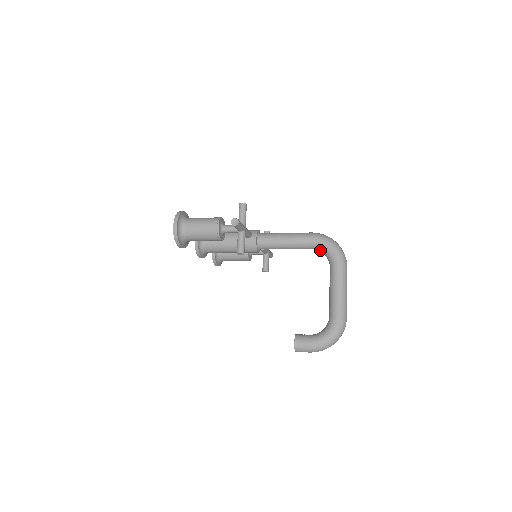
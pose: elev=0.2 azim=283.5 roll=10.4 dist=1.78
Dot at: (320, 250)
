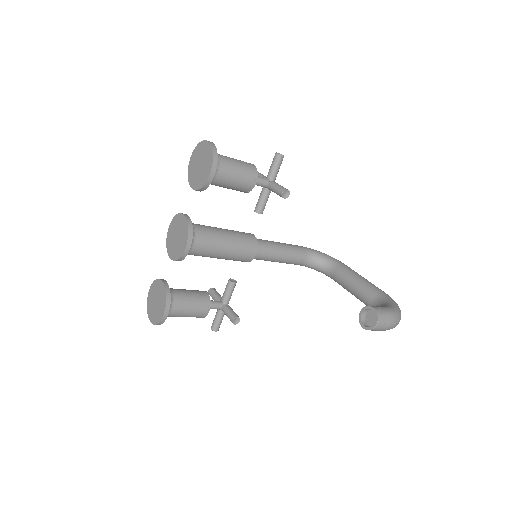
Dot at: (315, 259)
